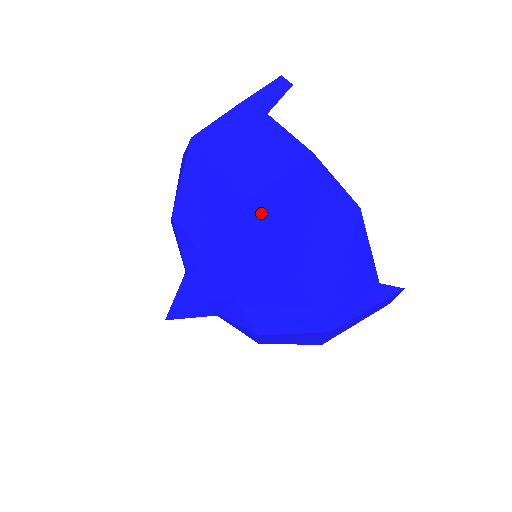
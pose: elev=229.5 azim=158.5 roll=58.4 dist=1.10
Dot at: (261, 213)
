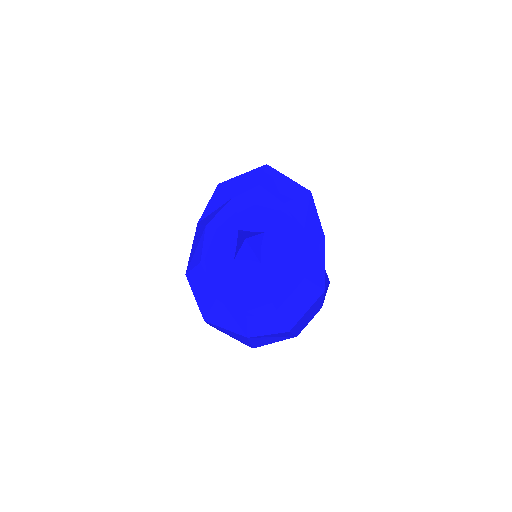
Dot at: occluded
